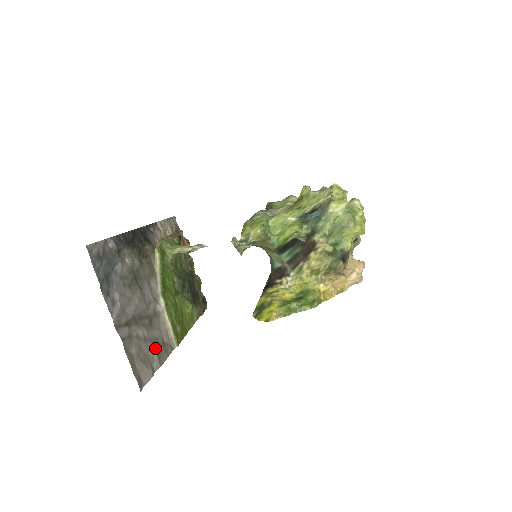
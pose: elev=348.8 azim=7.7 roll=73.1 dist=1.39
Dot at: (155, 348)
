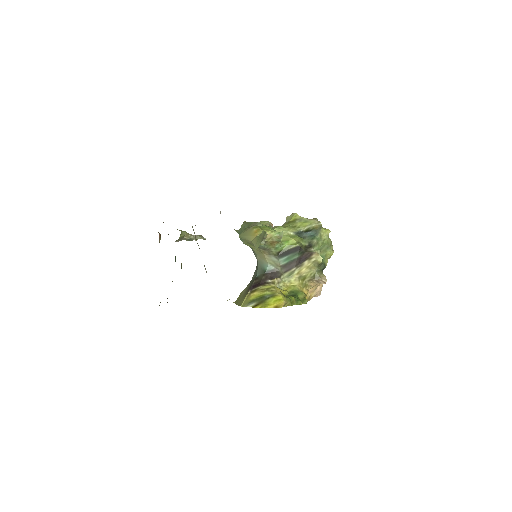
Dot at: occluded
